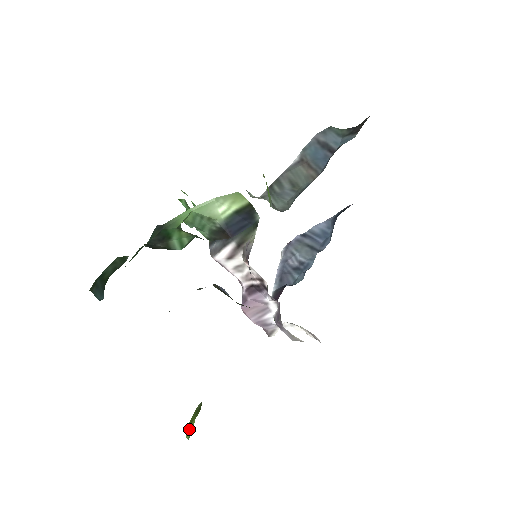
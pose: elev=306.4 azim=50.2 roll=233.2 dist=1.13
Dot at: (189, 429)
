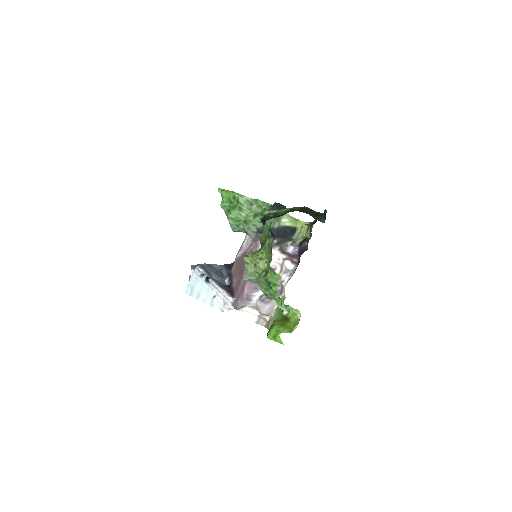
Dot at: (286, 328)
